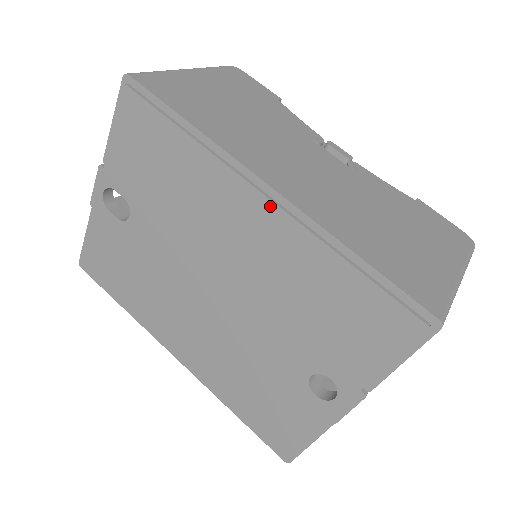
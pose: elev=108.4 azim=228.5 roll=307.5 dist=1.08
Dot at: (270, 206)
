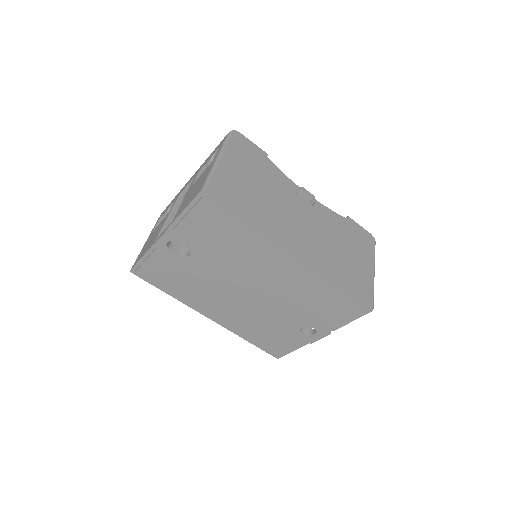
Dot at: (295, 264)
